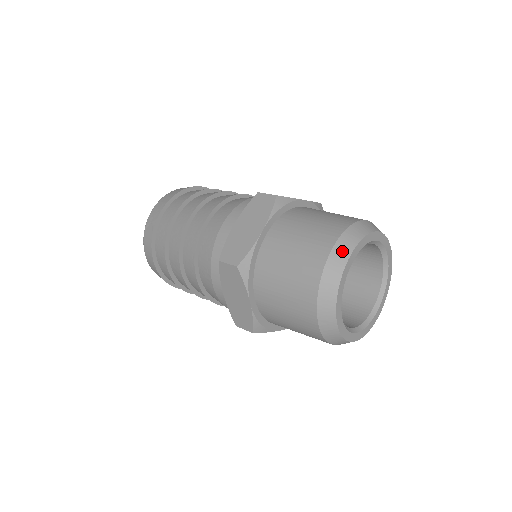
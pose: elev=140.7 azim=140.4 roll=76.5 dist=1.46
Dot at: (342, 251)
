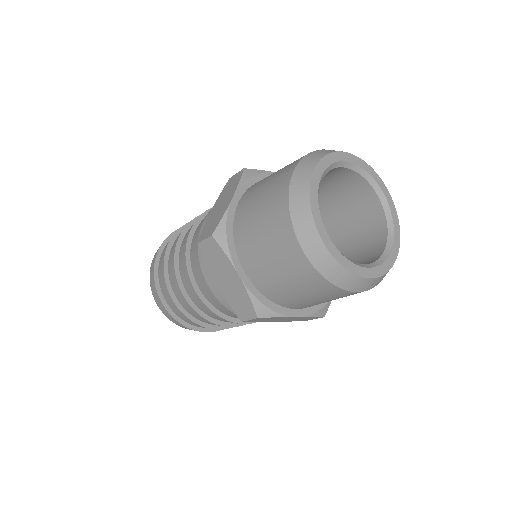
Dot at: (309, 239)
